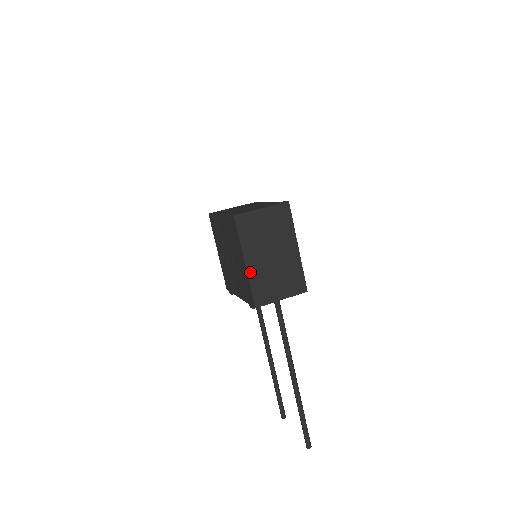
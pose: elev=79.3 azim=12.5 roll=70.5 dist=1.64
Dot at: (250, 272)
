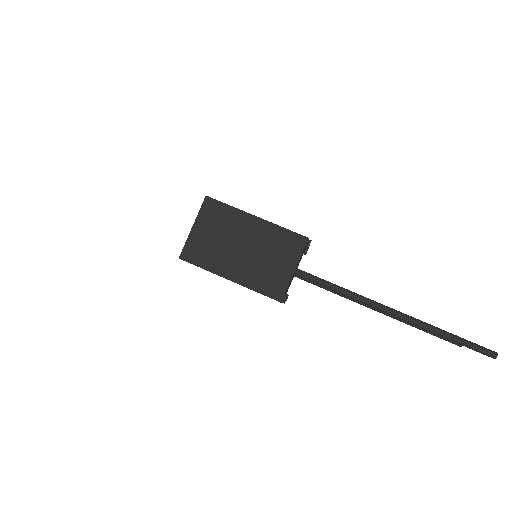
Dot at: (242, 282)
